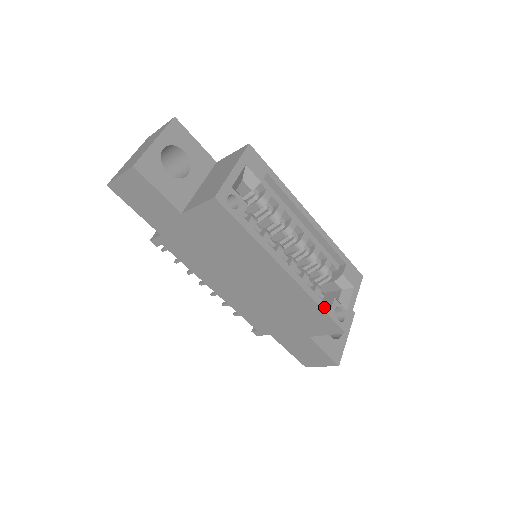
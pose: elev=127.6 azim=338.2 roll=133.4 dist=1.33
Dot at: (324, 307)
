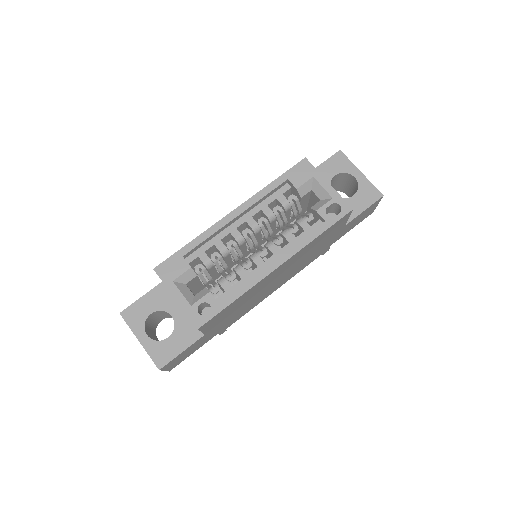
Dot at: (321, 230)
